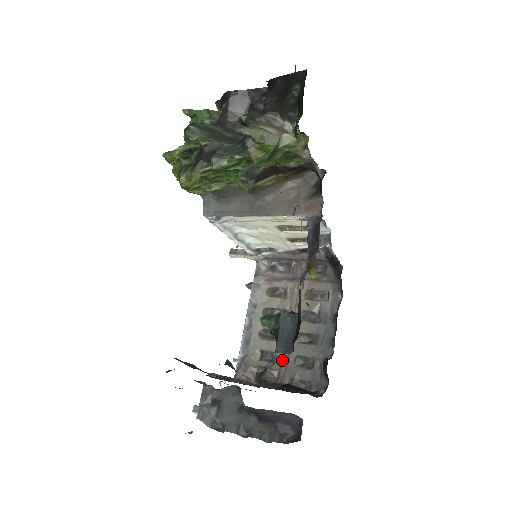
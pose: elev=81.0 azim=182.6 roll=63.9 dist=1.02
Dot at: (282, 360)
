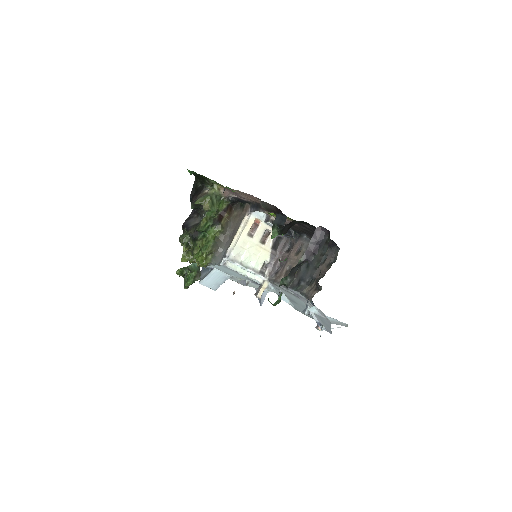
Dot at: (317, 272)
